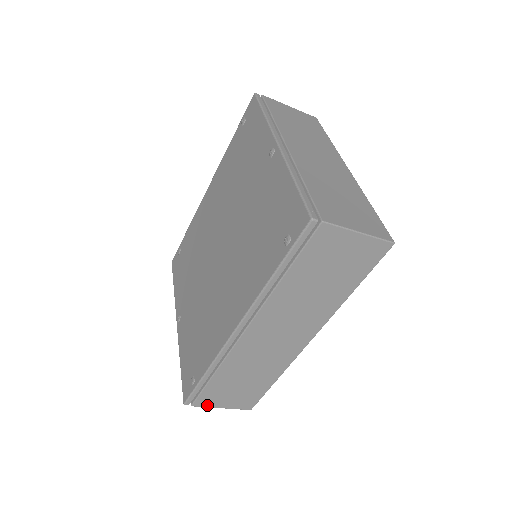
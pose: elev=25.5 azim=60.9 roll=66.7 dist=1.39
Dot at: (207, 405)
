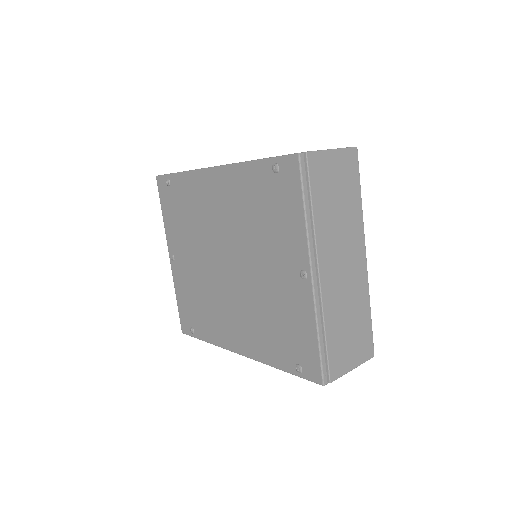
Dot at: occluded
